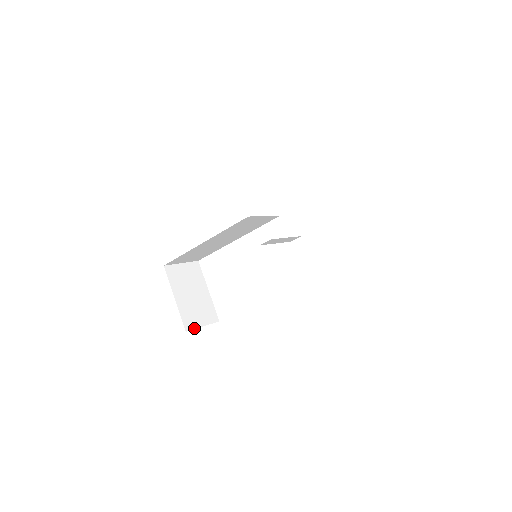
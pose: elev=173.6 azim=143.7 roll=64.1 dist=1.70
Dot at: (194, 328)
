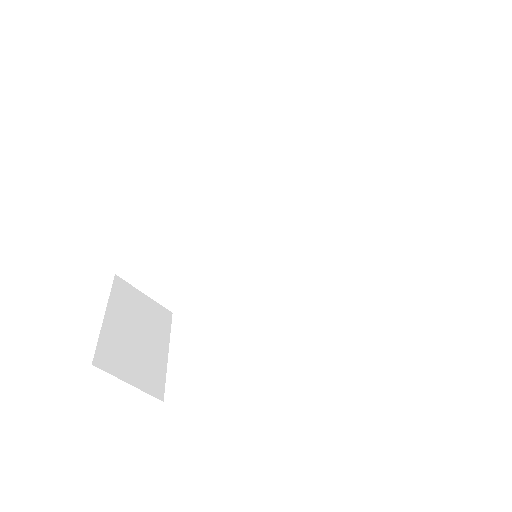
Dot at: (111, 372)
